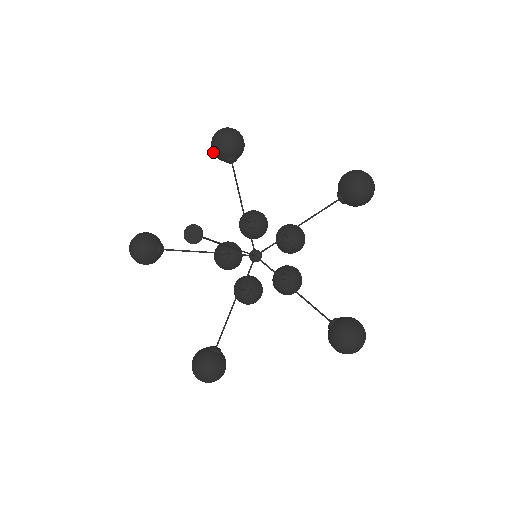
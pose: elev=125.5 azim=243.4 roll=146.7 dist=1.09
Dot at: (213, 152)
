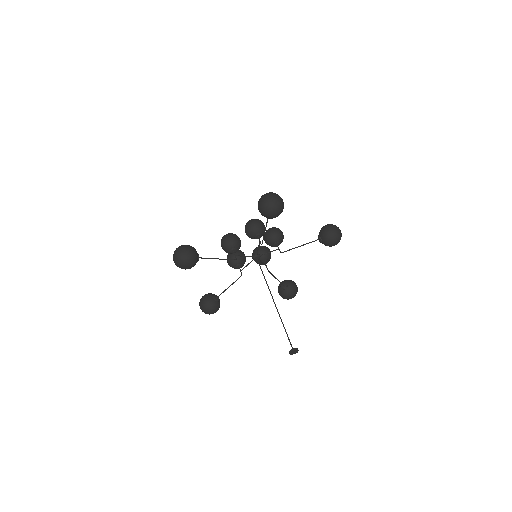
Dot at: occluded
